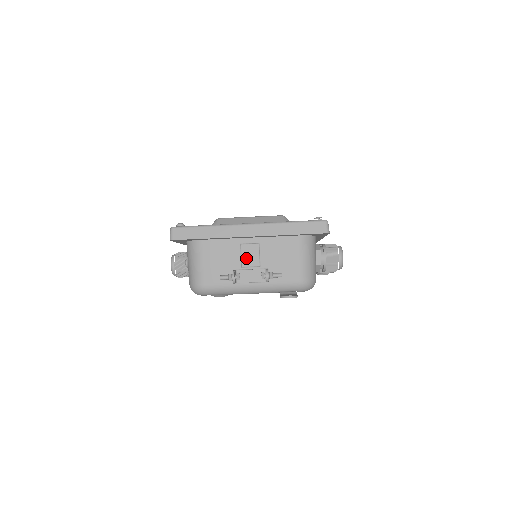
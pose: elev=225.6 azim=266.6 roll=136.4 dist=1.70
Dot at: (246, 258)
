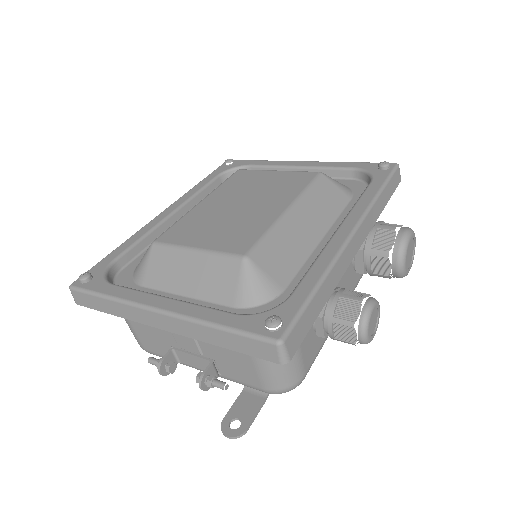
Dot at: (180, 340)
